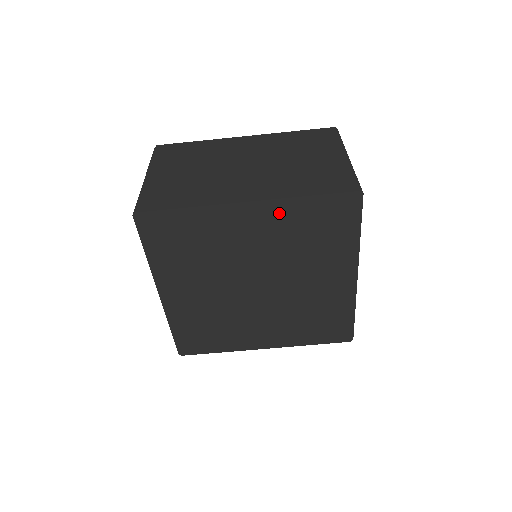
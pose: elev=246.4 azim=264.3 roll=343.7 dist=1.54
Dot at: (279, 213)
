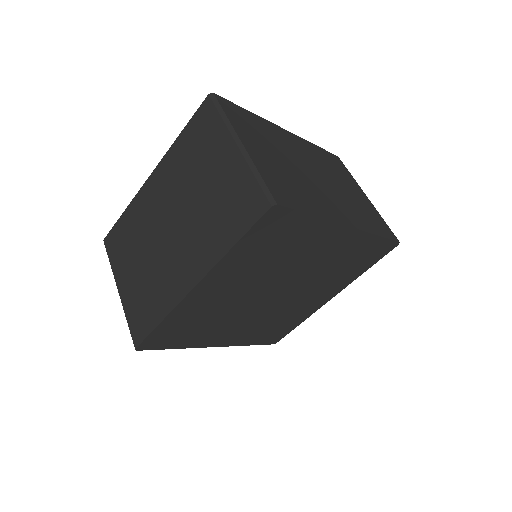
Dot at: (228, 268)
